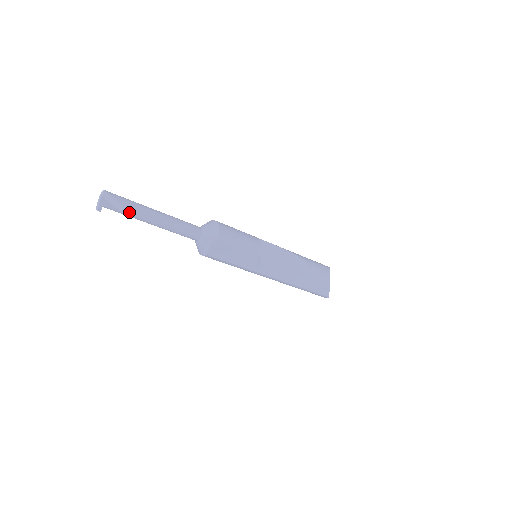
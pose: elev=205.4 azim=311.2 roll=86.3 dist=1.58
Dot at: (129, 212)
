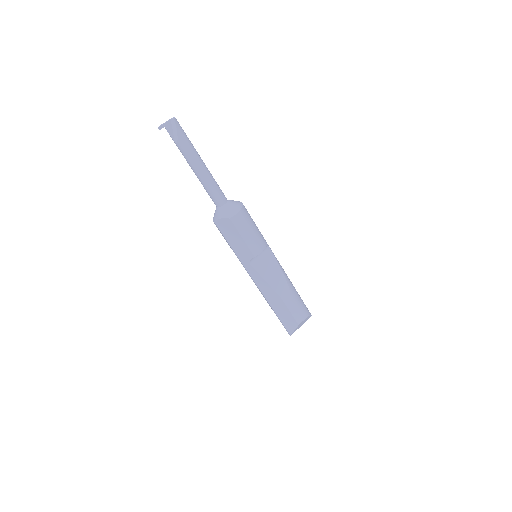
Dot at: (180, 146)
